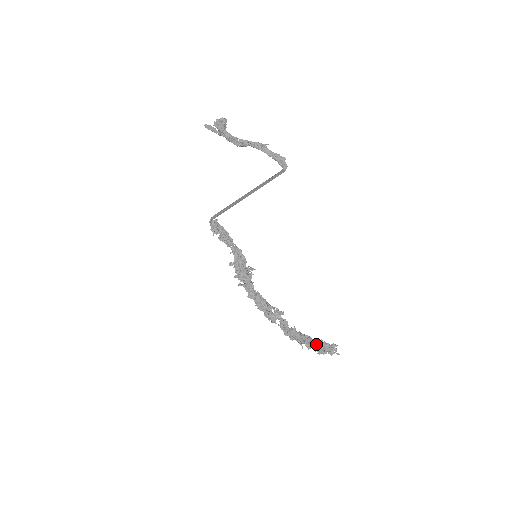
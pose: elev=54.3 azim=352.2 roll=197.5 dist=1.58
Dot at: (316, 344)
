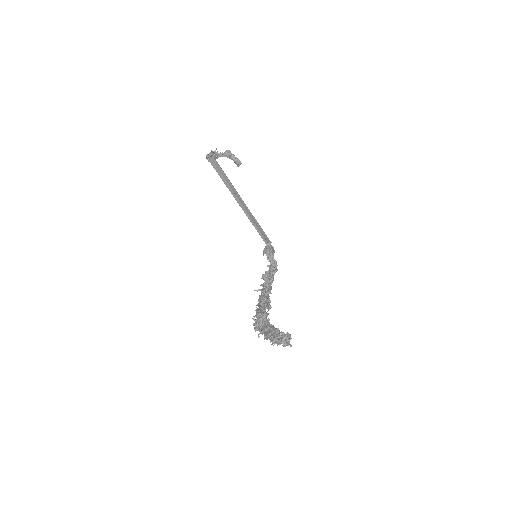
Dot at: (273, 334)
